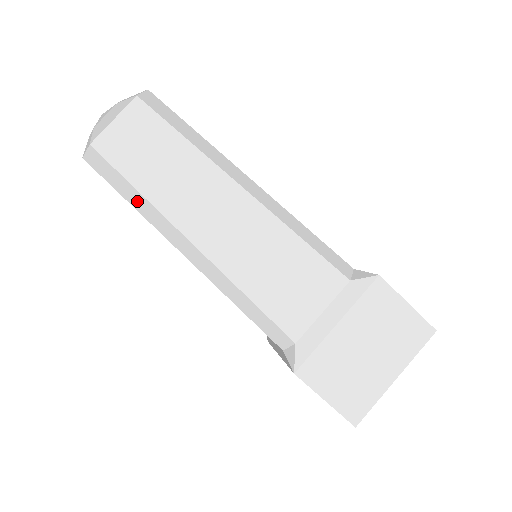
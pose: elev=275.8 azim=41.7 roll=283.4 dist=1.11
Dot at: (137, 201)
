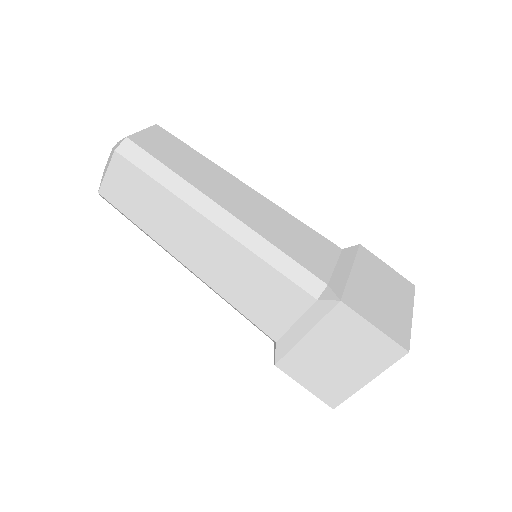
Dot at: (142, 230)
